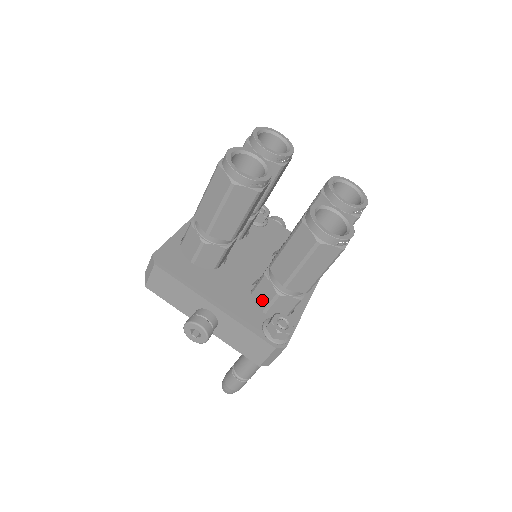
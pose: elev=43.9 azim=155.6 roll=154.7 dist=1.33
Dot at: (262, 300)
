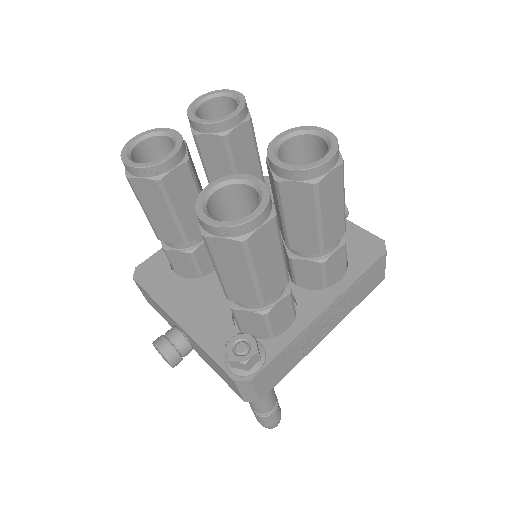
Dot at: occluded
